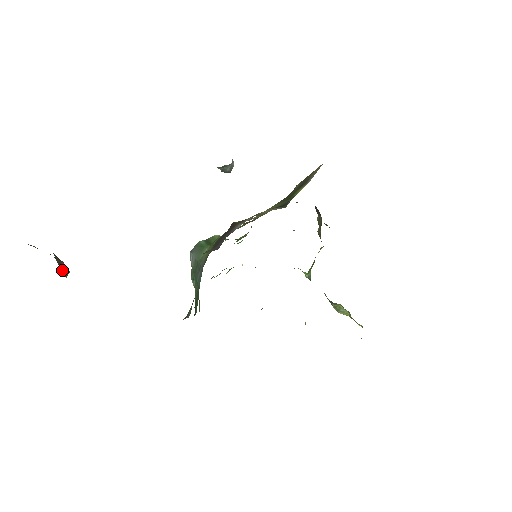
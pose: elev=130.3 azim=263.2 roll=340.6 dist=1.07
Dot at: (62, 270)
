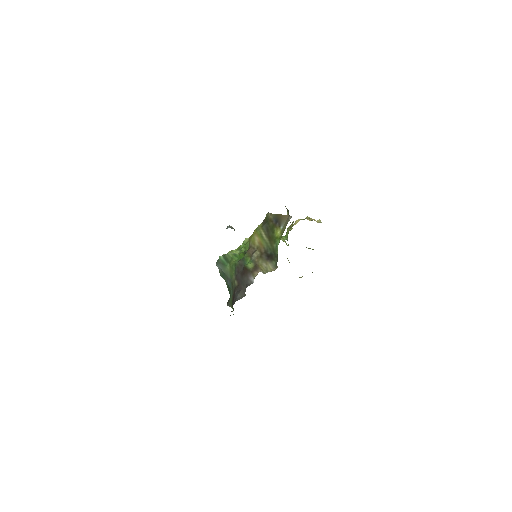
Dot at: occluded
